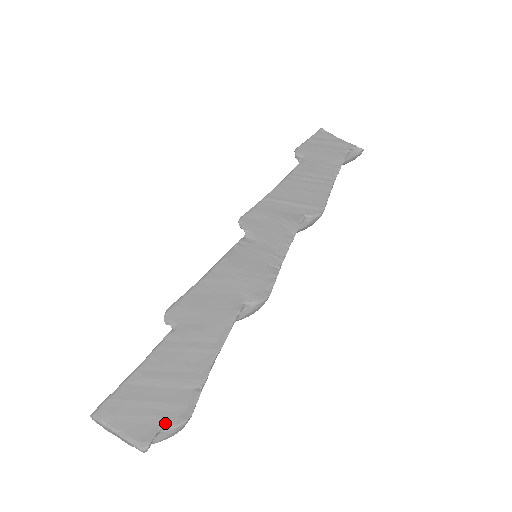
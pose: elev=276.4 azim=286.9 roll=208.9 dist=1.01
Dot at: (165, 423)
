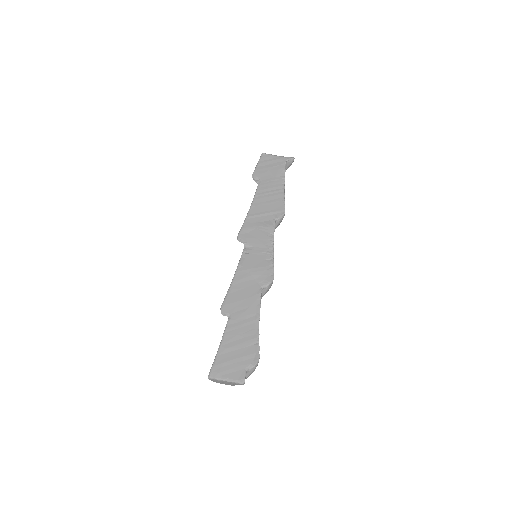
Dot at: (248, 366)
